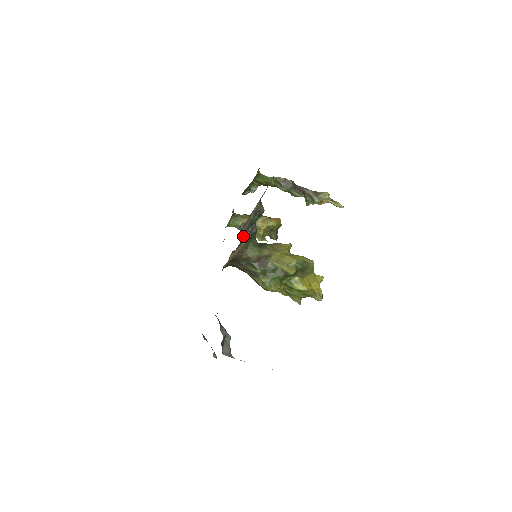
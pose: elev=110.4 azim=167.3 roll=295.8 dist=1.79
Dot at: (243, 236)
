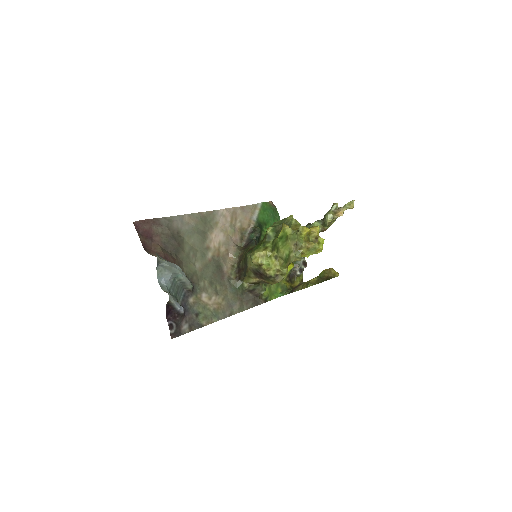
Dot at: (242, 248)
